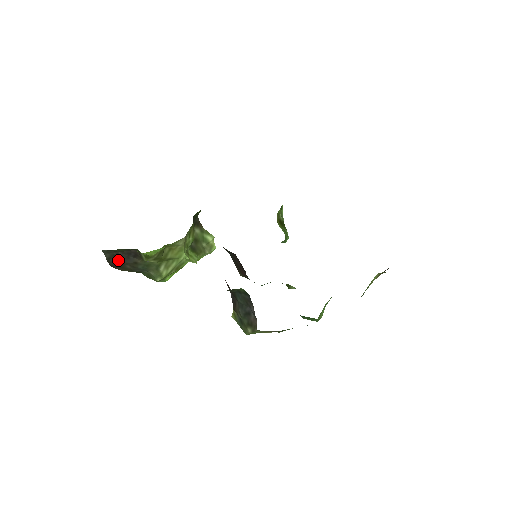
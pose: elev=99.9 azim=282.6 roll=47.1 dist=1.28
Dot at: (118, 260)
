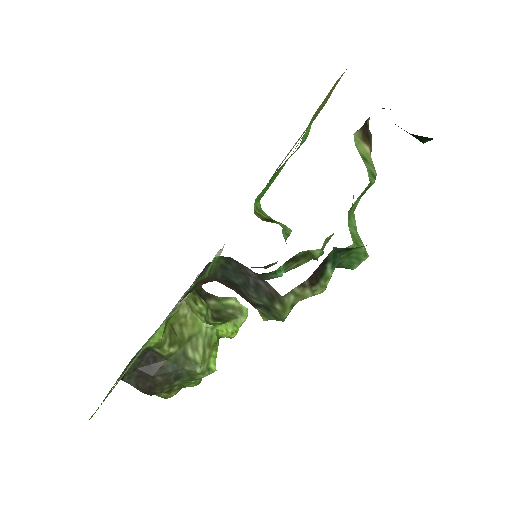
Dot at: (144, 379)
